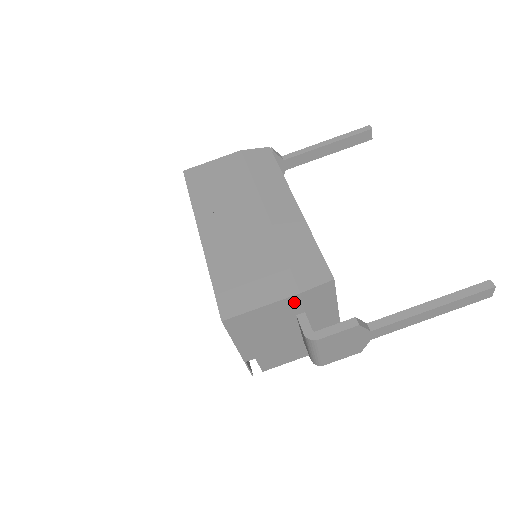
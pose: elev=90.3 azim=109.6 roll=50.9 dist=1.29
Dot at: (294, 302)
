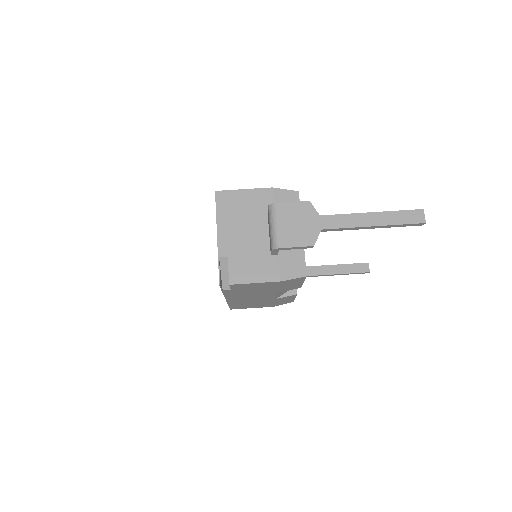
Dot at: (267, 196)
